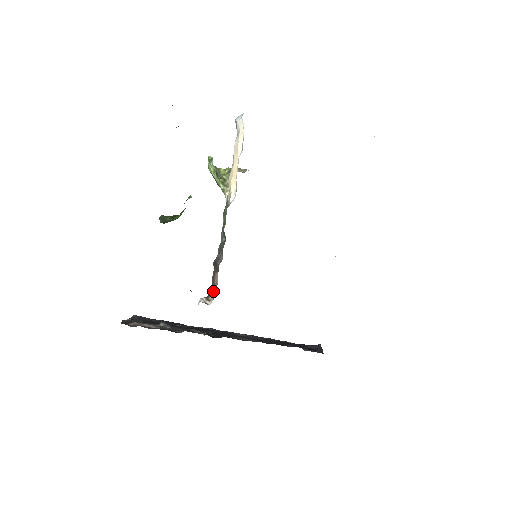
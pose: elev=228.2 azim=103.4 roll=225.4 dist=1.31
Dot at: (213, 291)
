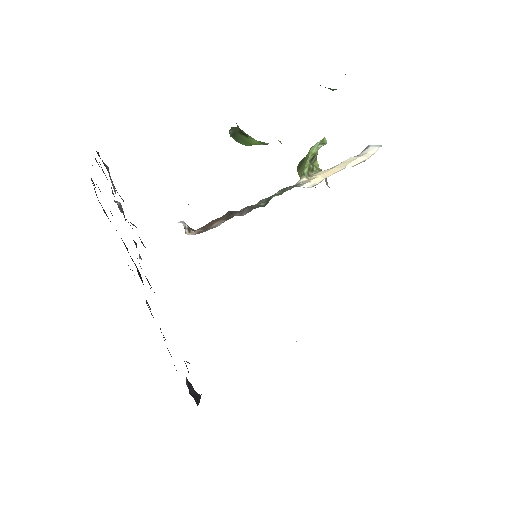
Dot at: (203, 229)
